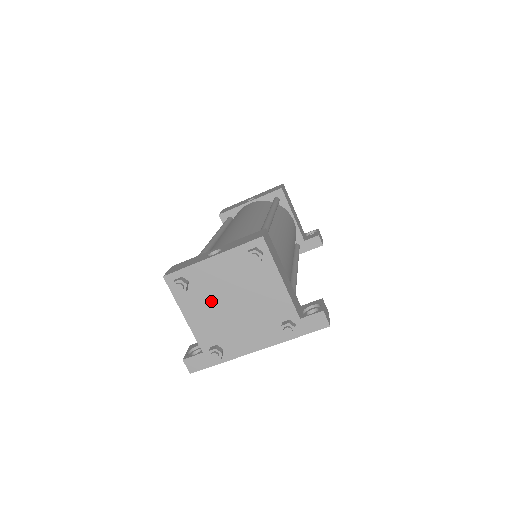
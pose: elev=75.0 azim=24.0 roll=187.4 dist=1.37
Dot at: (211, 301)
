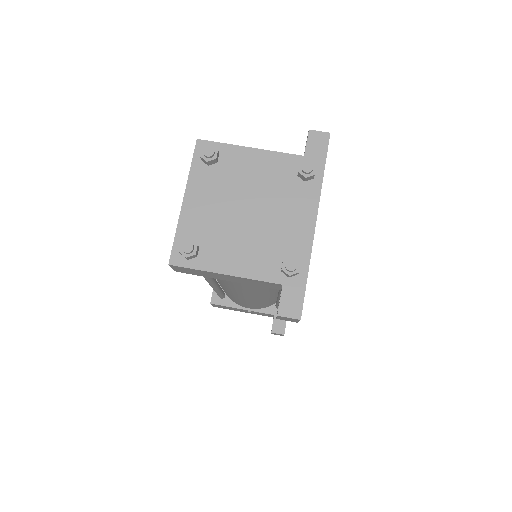
Dot at: (228, 233)
